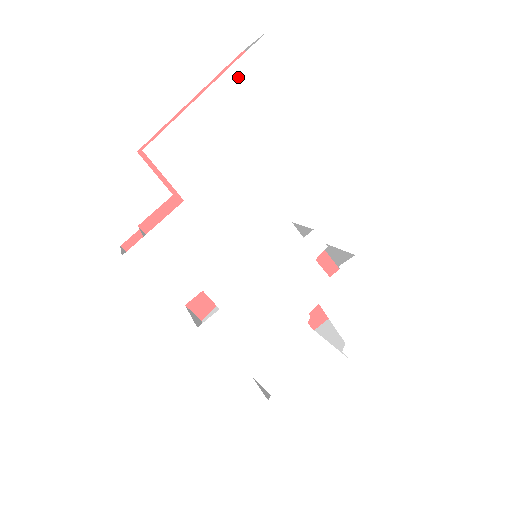
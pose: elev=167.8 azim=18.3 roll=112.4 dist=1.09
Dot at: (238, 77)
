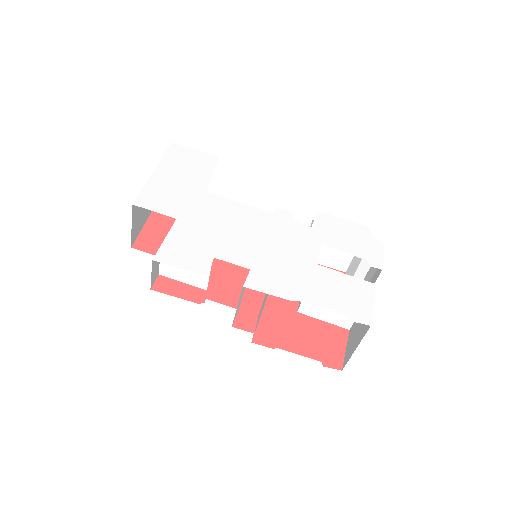
Dot at: (169, 161)
